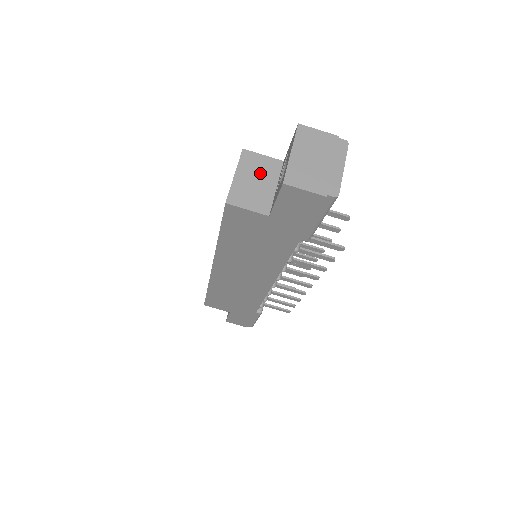
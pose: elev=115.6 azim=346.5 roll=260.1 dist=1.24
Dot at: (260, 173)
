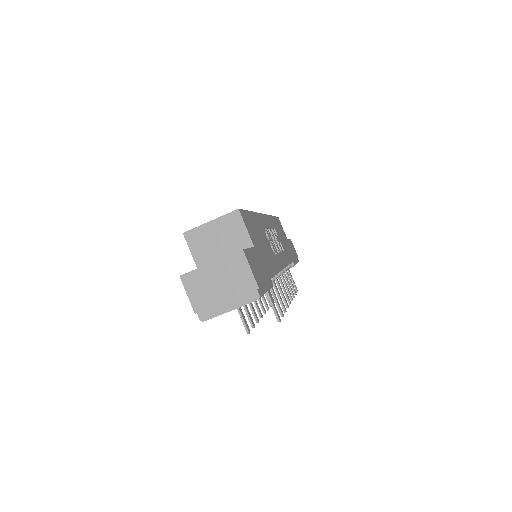
Dot at: (228, 238)
